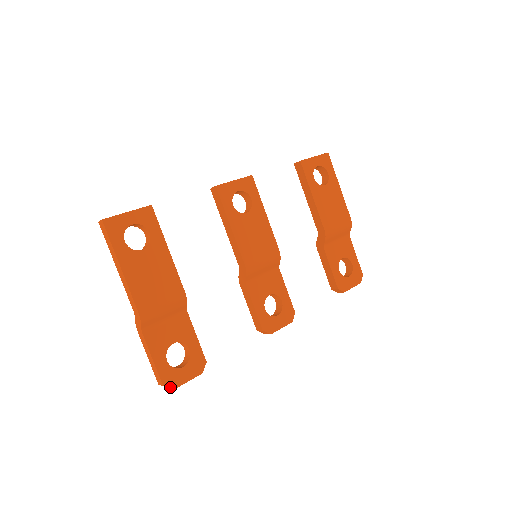
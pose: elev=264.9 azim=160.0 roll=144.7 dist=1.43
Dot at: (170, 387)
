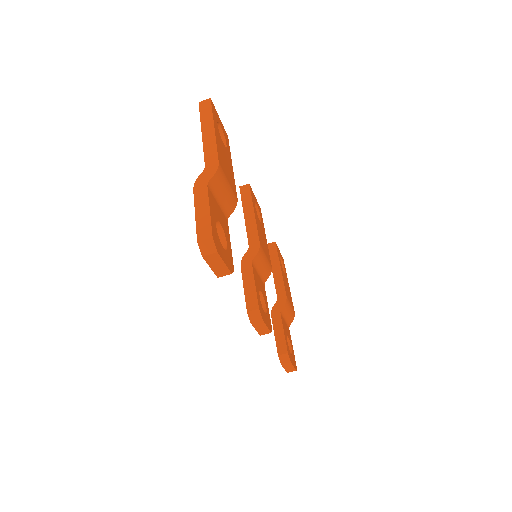
Dot at: (216, 246)
